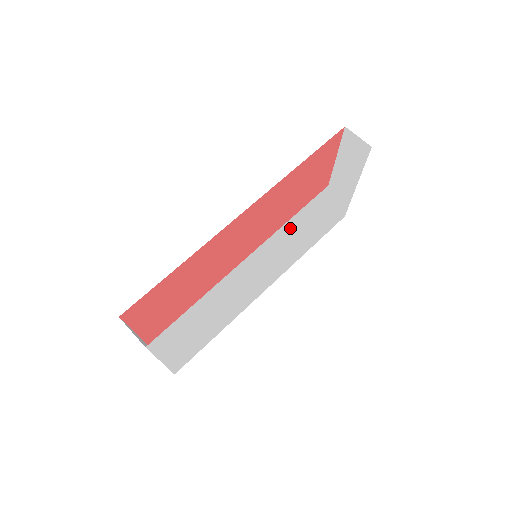
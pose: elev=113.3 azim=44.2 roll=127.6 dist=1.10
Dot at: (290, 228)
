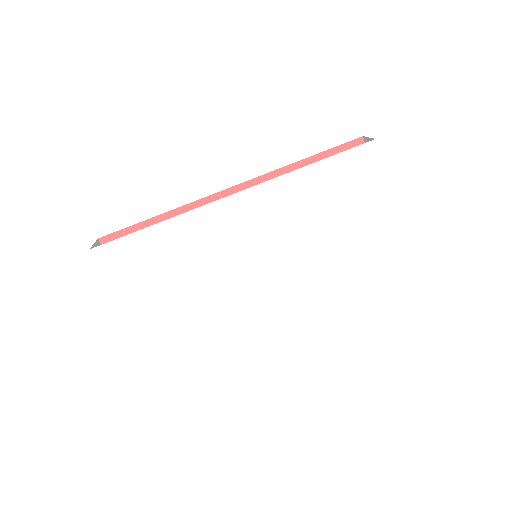
Dot at: (269, 205)
